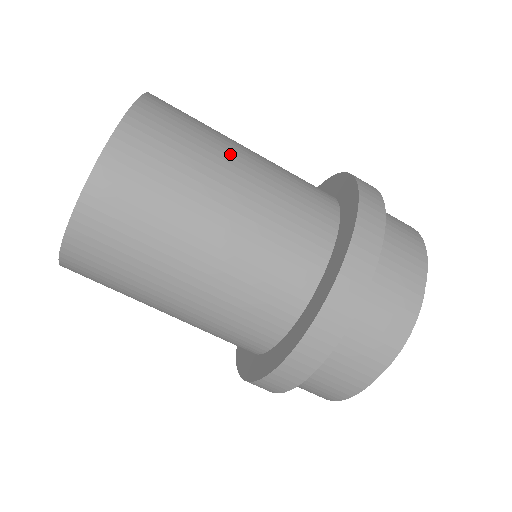
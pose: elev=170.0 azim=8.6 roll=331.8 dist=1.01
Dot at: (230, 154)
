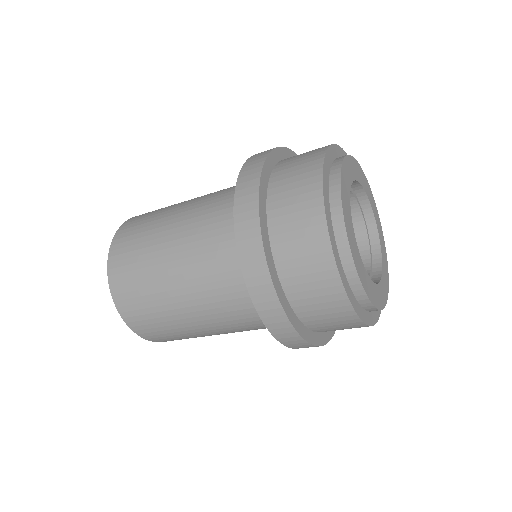
Dot at: (173, 210)
